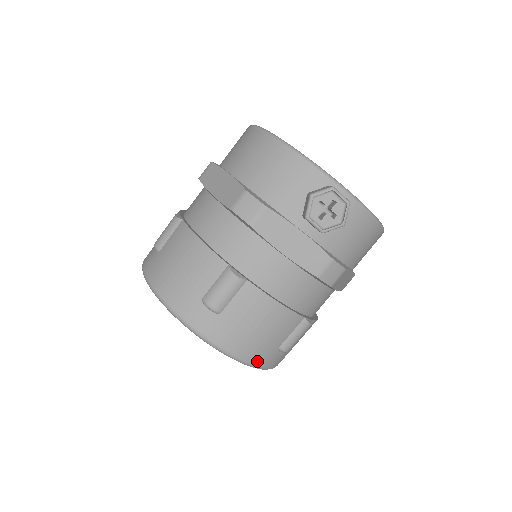
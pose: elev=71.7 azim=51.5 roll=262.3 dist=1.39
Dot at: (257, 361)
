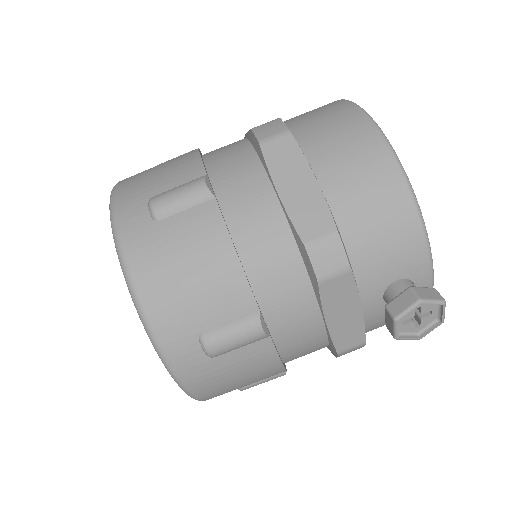
Dot at: (211, 398)
